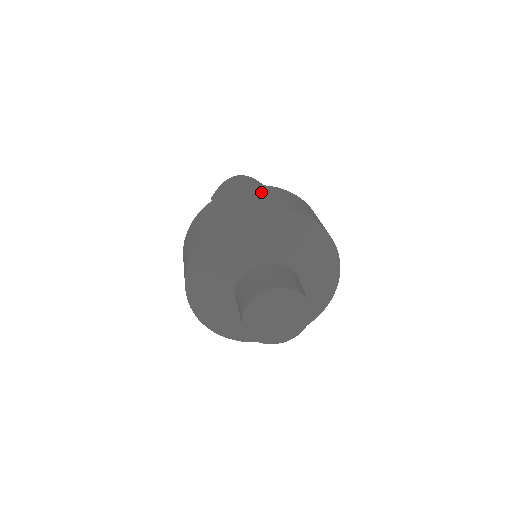
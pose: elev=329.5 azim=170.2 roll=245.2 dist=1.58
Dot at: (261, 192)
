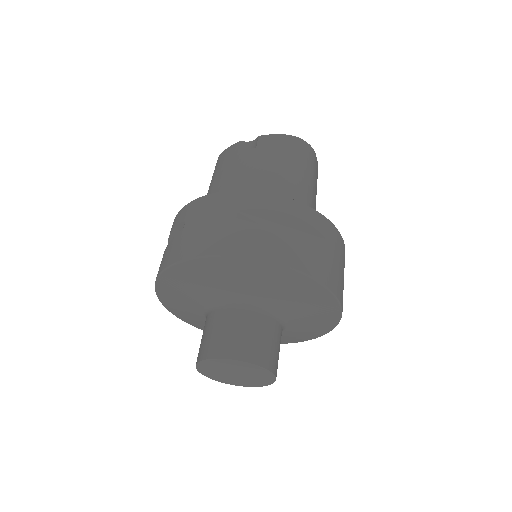
Dot at: (321, 234)
